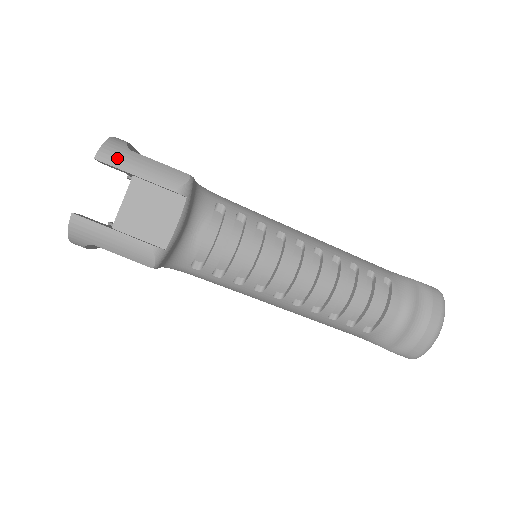
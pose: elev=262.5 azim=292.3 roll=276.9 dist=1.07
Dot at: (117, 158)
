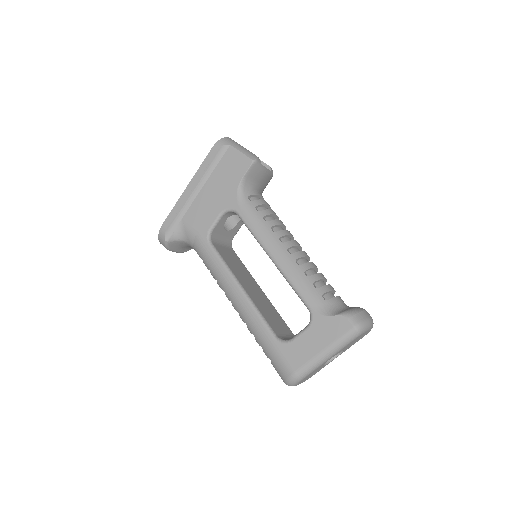
Dot at: occluded
